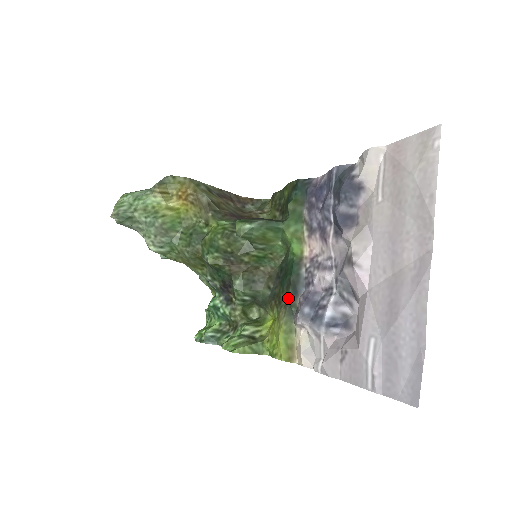
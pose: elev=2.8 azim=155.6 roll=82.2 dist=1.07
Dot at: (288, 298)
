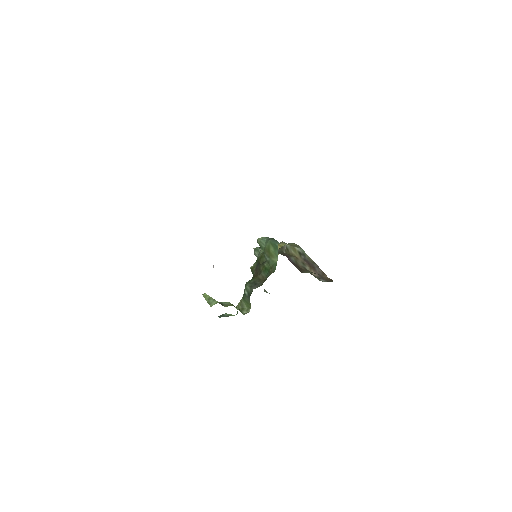
Dot at: occluded
